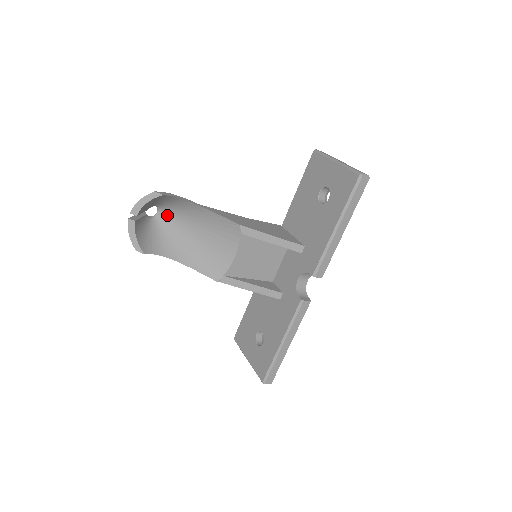
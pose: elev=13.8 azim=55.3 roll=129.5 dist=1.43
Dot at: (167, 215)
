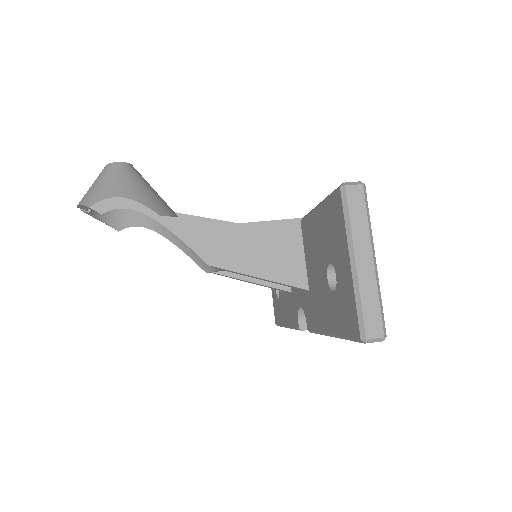
Dot at: occluded
